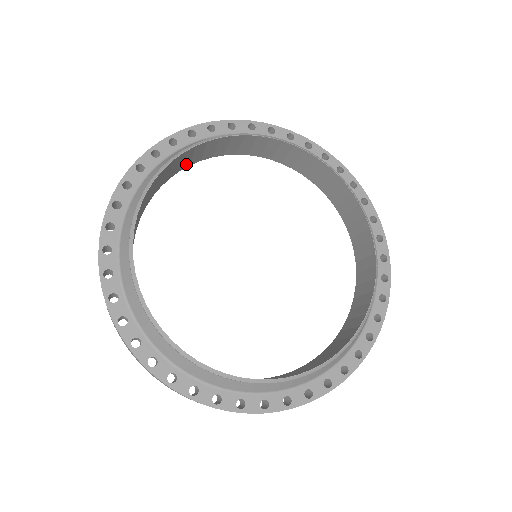
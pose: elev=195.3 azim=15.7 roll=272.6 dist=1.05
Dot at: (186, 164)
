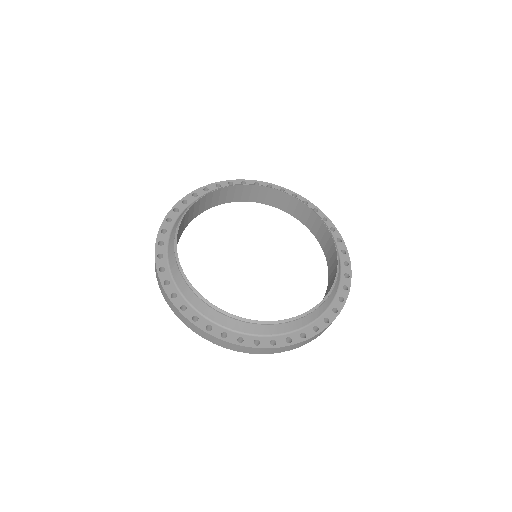
Dot at: (245, 198)
